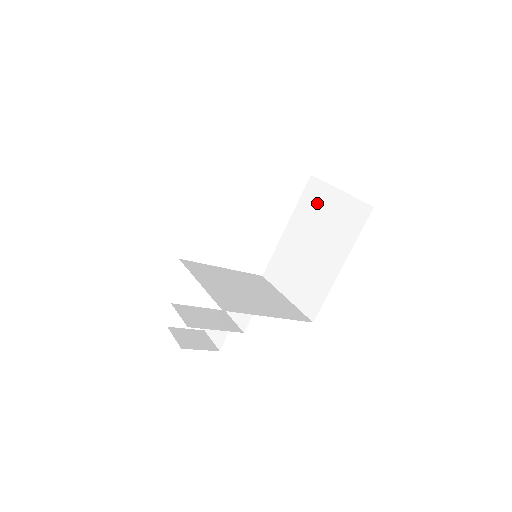
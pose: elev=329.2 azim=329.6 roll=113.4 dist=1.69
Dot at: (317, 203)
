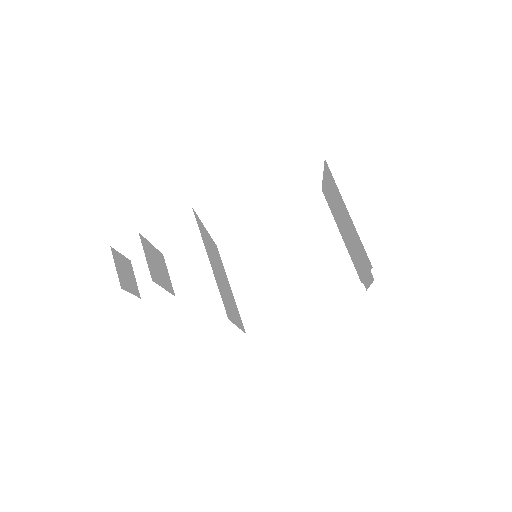
Dot at: (319, 236)
